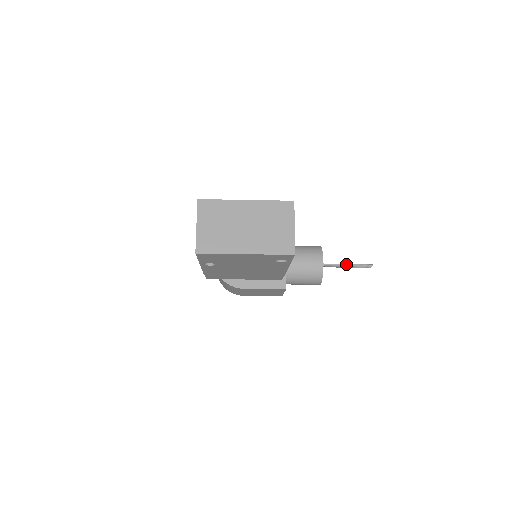
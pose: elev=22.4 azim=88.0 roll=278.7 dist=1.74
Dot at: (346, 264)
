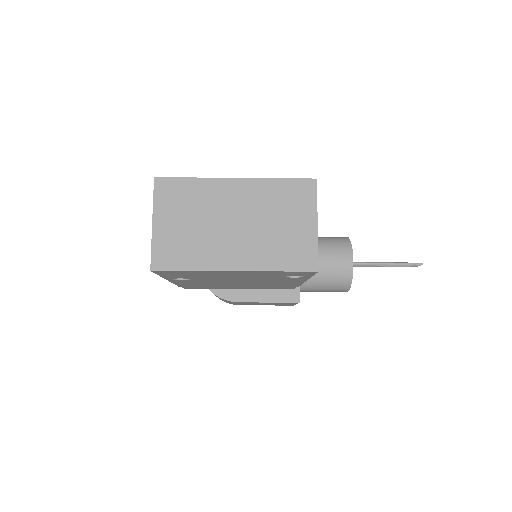
Dot at: (384, 263)
